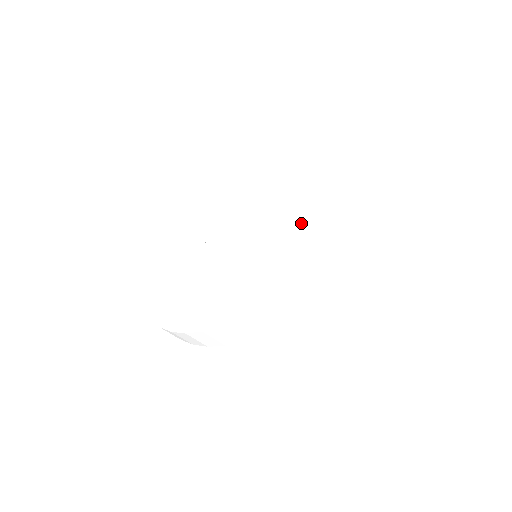
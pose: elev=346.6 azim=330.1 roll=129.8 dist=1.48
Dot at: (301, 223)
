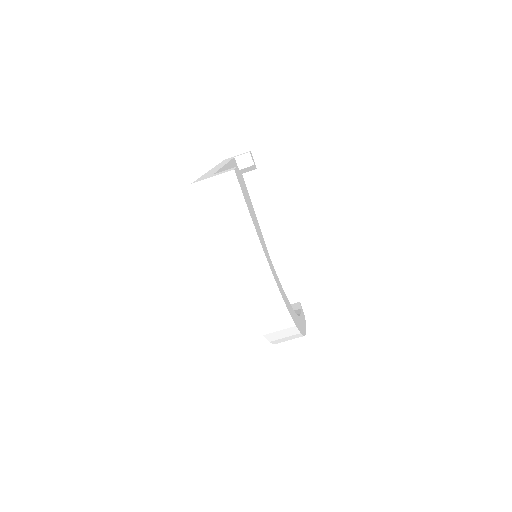
Dot at: occluded
